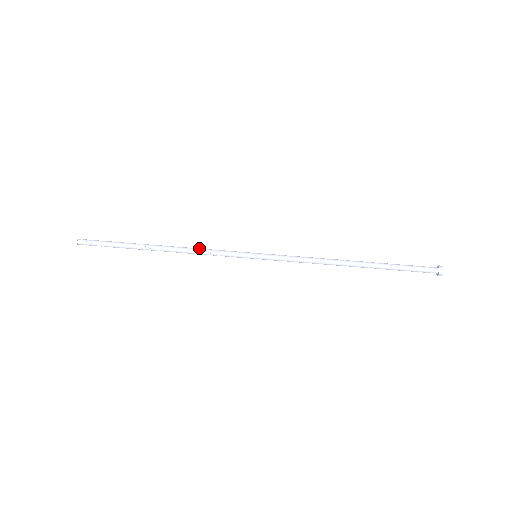
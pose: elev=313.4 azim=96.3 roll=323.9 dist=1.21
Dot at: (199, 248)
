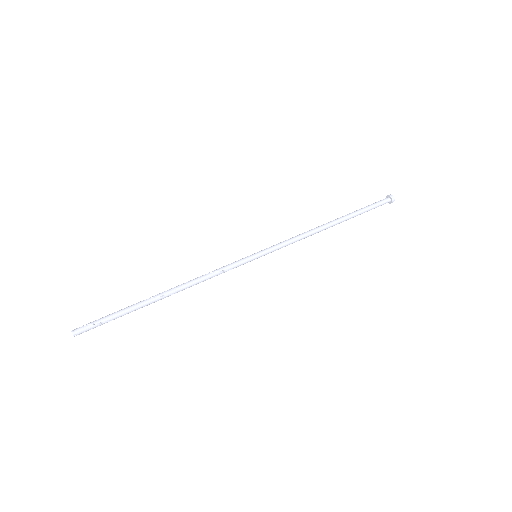
Dot at: (203, 275)
